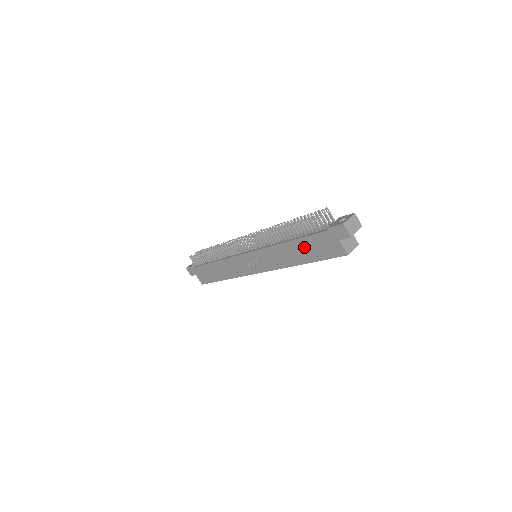
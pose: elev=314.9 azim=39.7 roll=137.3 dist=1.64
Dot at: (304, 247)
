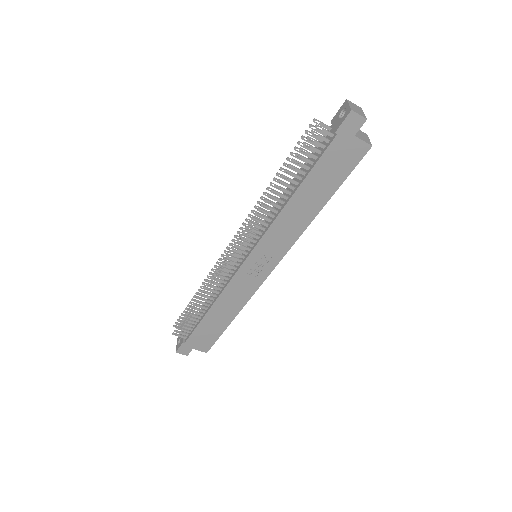
Dot at: (316, 184)
